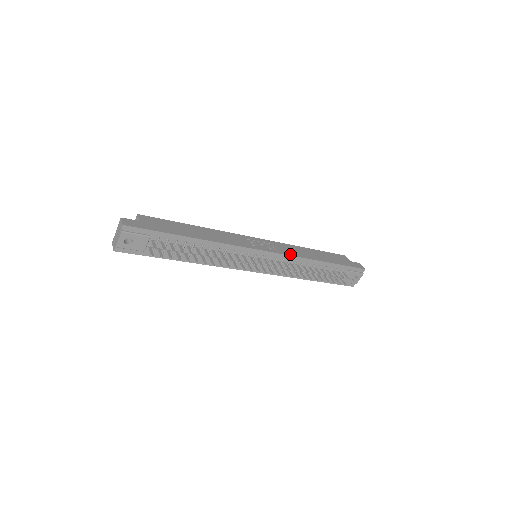
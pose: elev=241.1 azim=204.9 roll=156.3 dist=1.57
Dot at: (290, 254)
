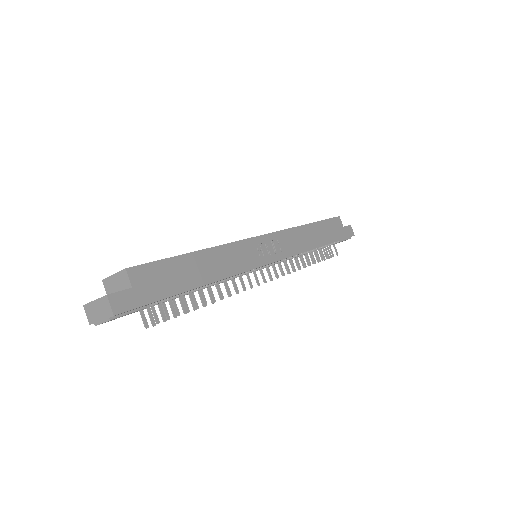
Dot at: (295, 252)
